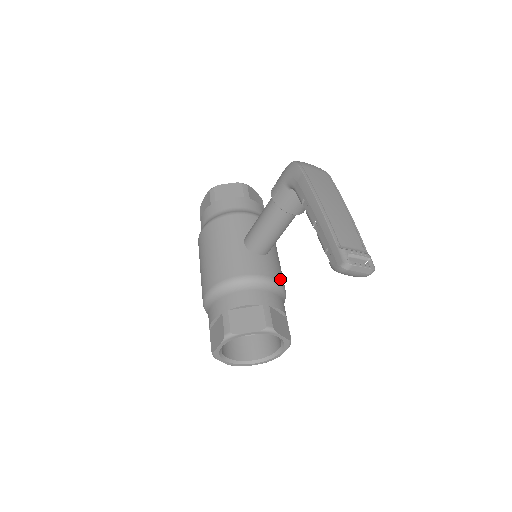
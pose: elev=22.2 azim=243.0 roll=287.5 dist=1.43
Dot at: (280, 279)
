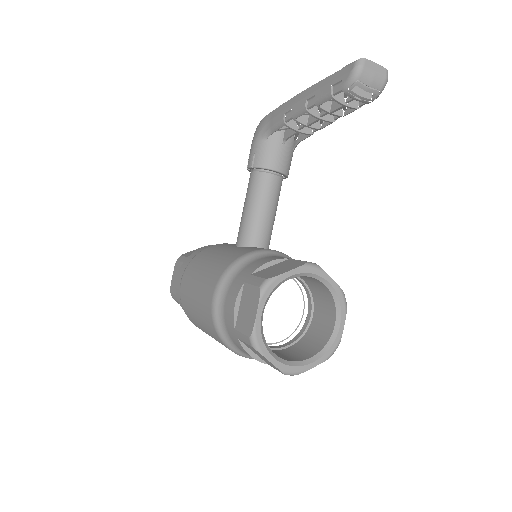
Dot at: occluded
